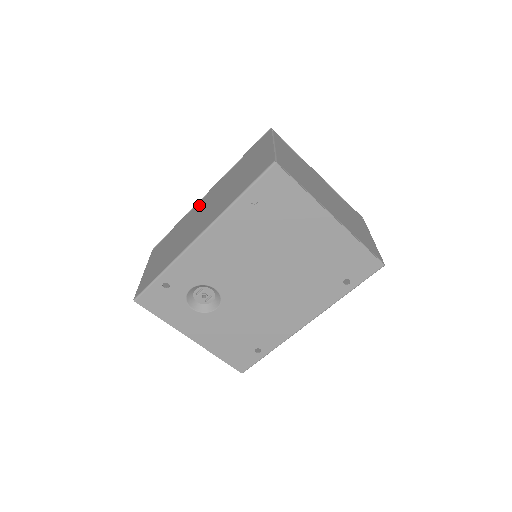
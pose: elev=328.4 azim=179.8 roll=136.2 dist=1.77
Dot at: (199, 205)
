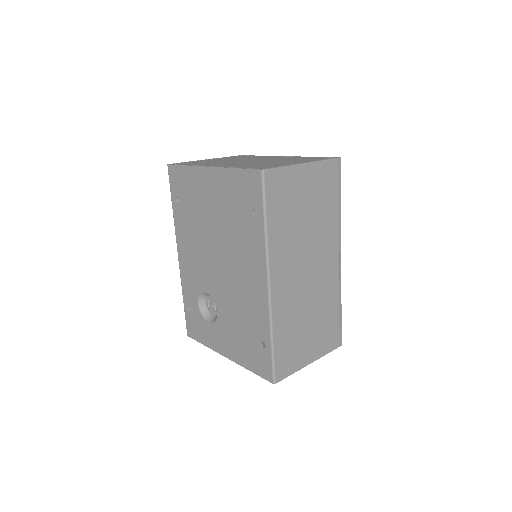
Dot at: occluded
